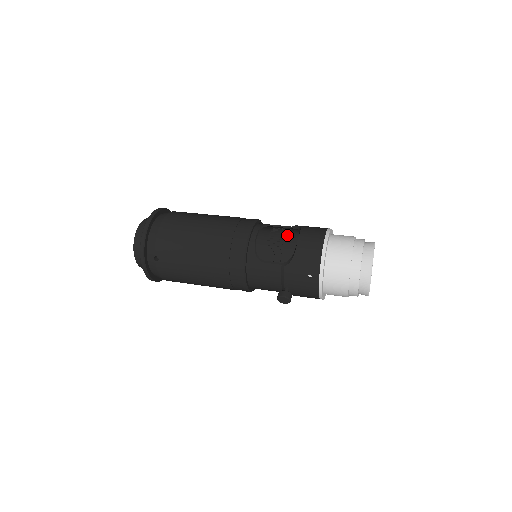
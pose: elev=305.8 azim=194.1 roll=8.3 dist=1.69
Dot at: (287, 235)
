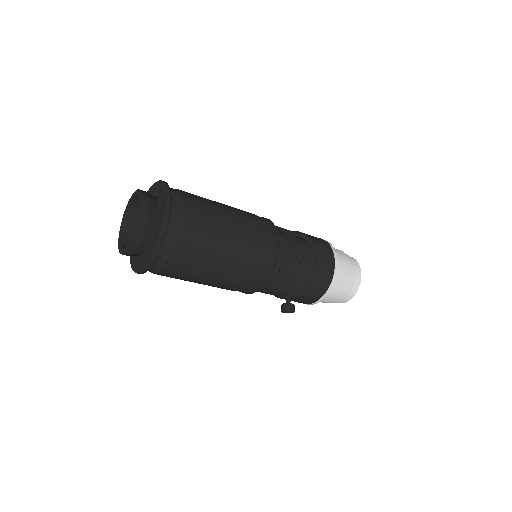
Dot at: (302, 249)
